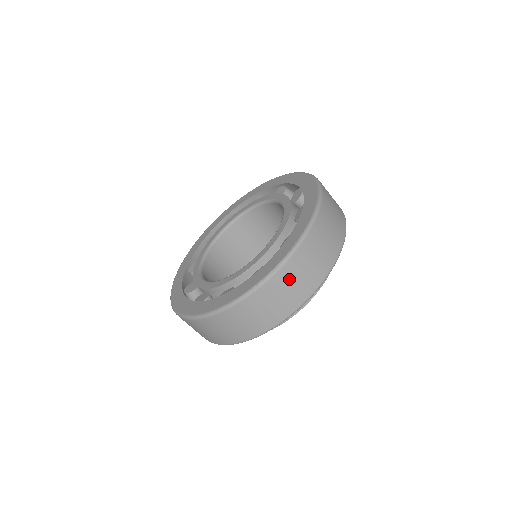
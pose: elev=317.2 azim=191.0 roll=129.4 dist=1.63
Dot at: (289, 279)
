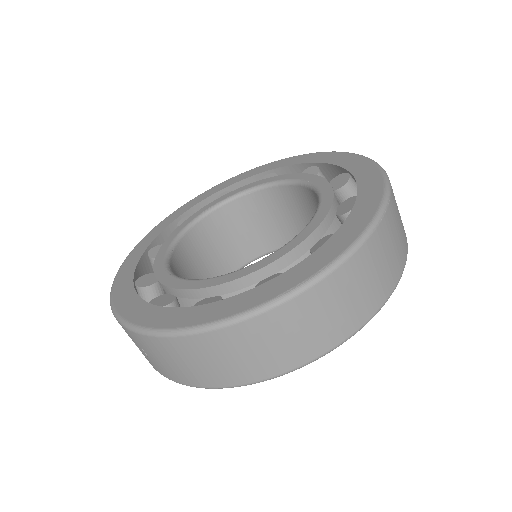
Dot at: (385, 244)
